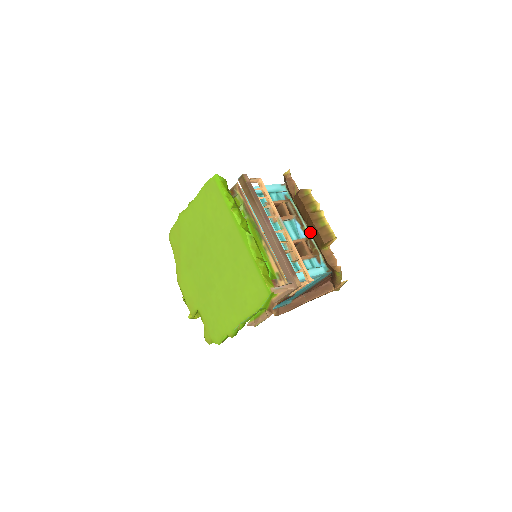
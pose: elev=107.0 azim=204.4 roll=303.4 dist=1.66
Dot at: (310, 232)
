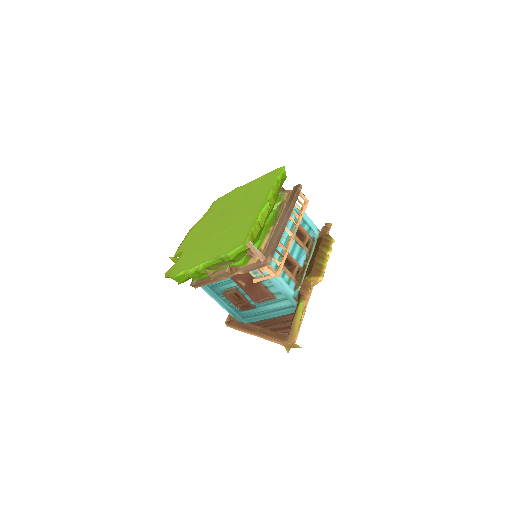
Dot at: occluded
